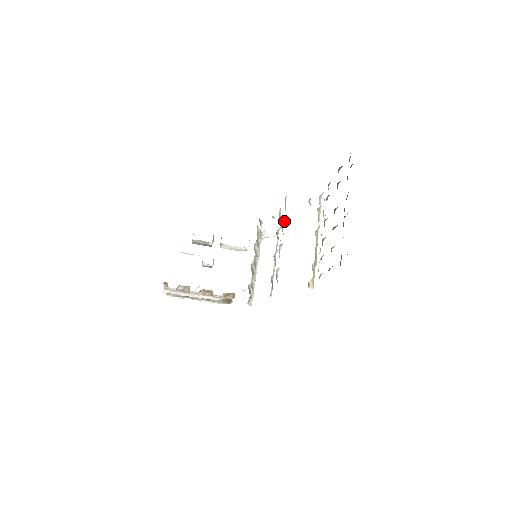
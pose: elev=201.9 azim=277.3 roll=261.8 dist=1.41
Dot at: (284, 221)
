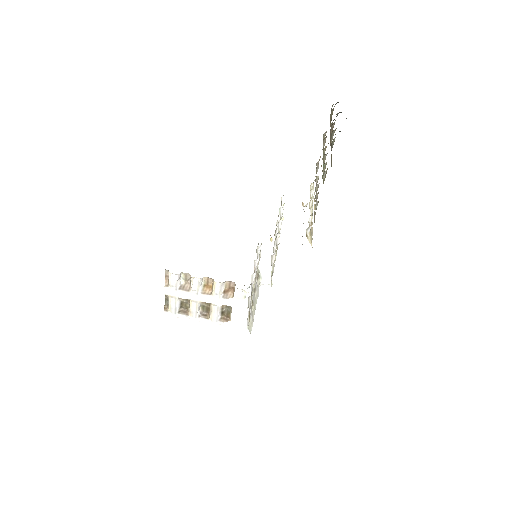
Dot at: (281, 214)
